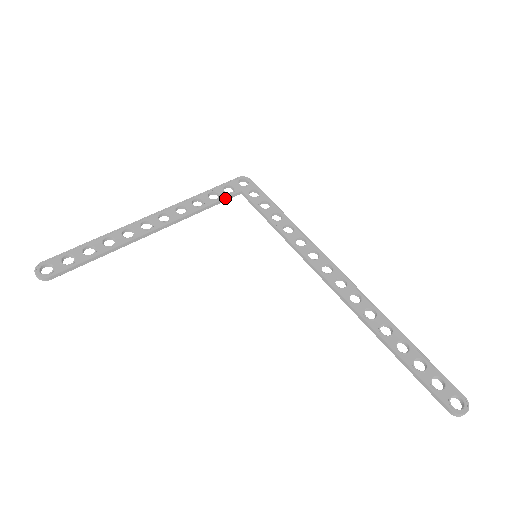
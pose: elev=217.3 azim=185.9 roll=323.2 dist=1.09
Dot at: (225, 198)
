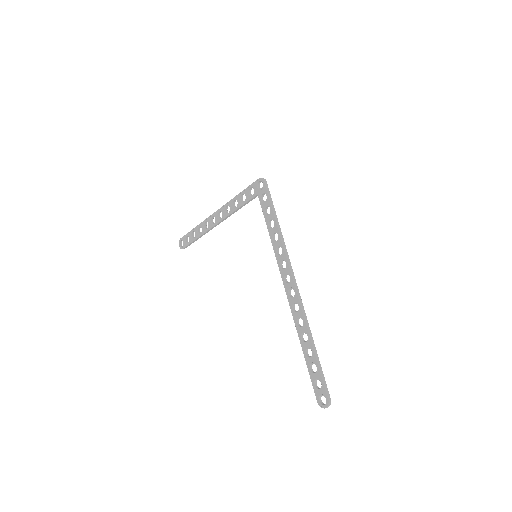
Dot at: (248, 201)
